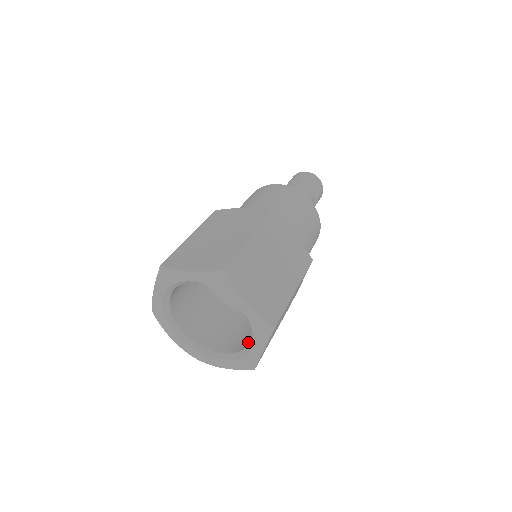
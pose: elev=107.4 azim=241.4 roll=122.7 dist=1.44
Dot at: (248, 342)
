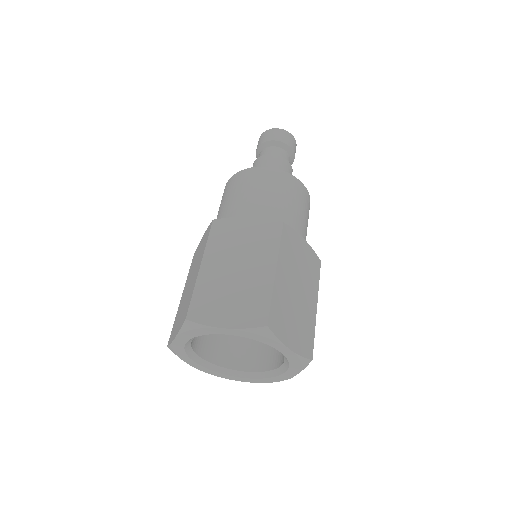
Dot at: (276, 364)
